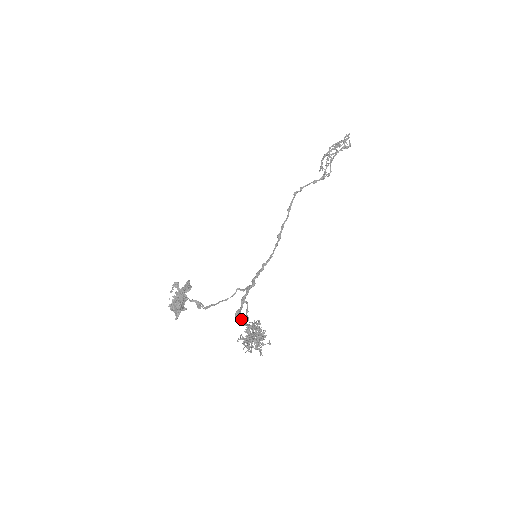
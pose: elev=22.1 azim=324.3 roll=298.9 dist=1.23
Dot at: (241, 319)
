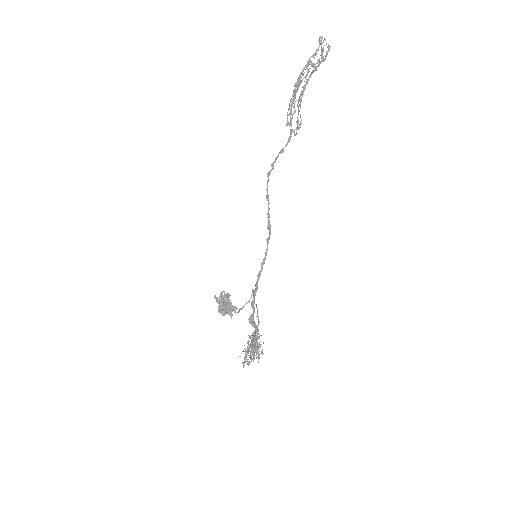
Dot at: (253, 324)
